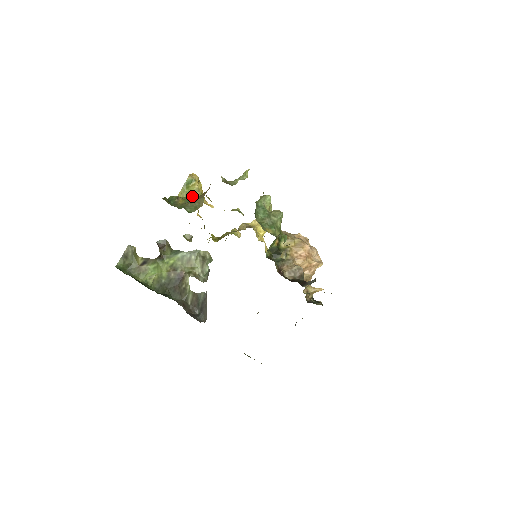
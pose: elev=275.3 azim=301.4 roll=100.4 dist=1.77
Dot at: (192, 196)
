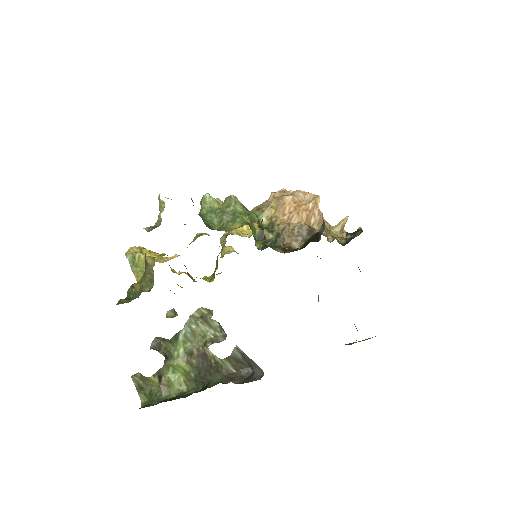
Dot at: occluded
